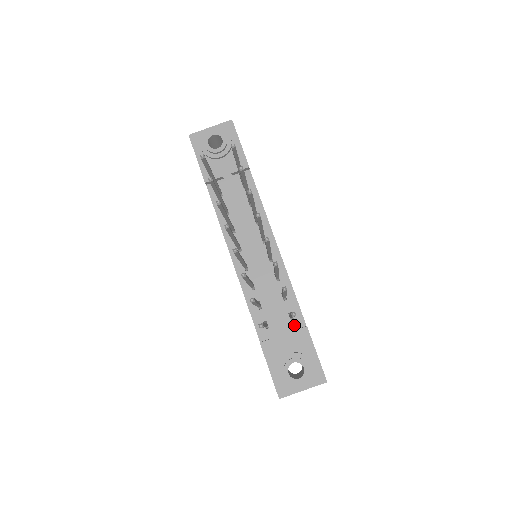
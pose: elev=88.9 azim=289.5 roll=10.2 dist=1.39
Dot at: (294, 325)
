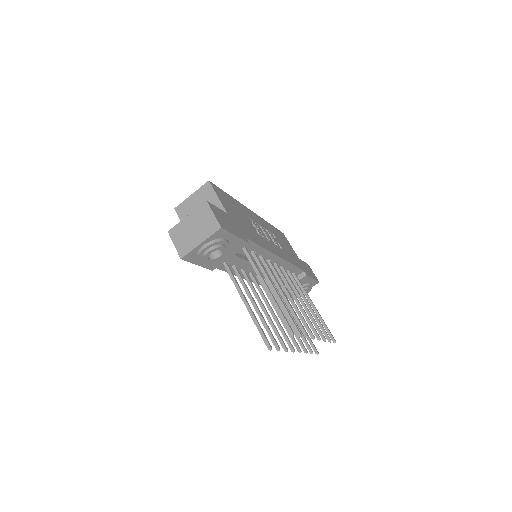
Dot at: (296, 275)
